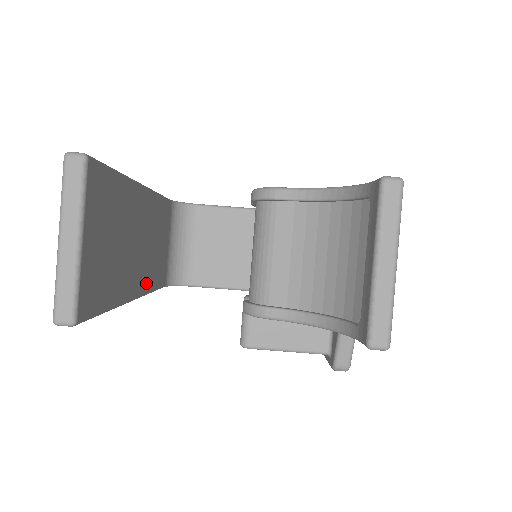
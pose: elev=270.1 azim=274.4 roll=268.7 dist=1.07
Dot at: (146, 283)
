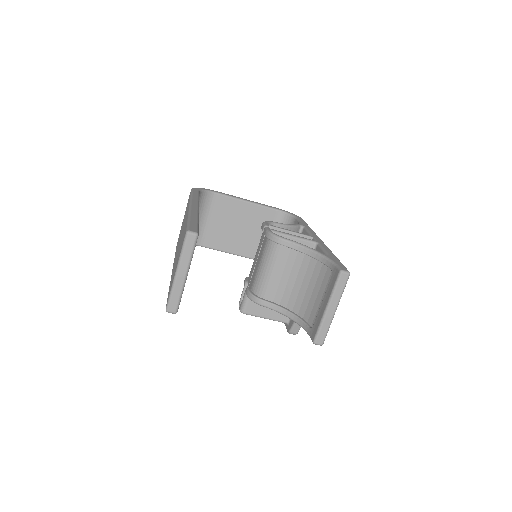
Dot at: occluded
